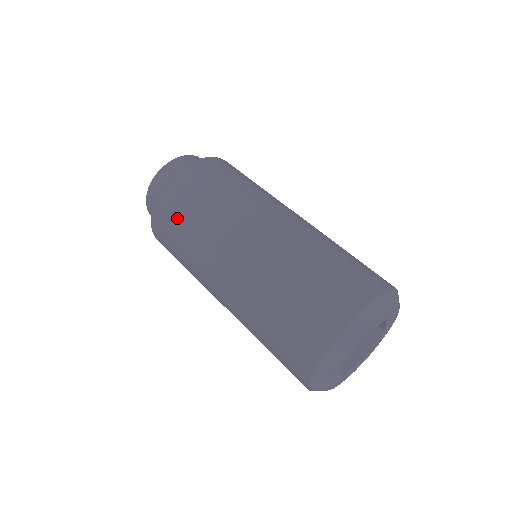
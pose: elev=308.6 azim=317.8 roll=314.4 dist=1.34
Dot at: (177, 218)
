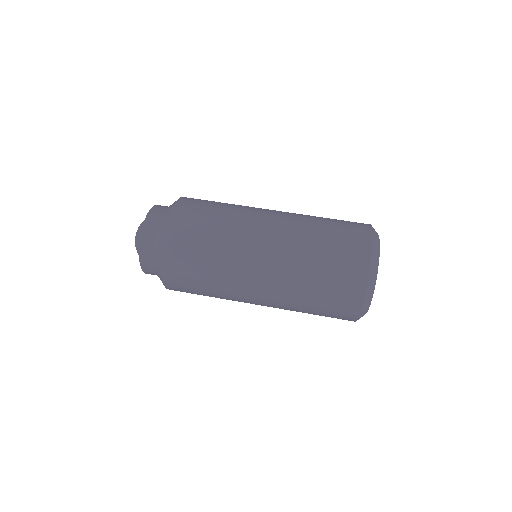
Dot at: (191, 267)
